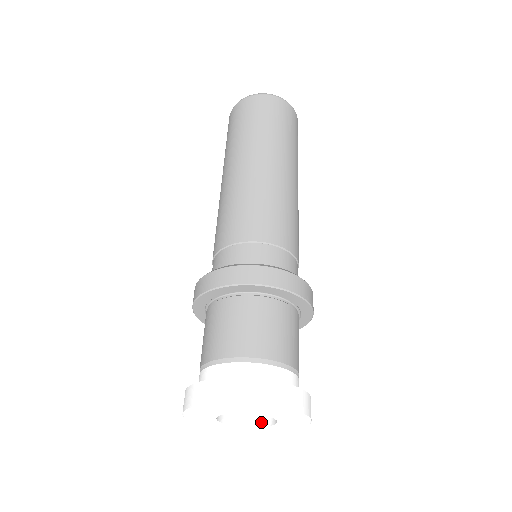
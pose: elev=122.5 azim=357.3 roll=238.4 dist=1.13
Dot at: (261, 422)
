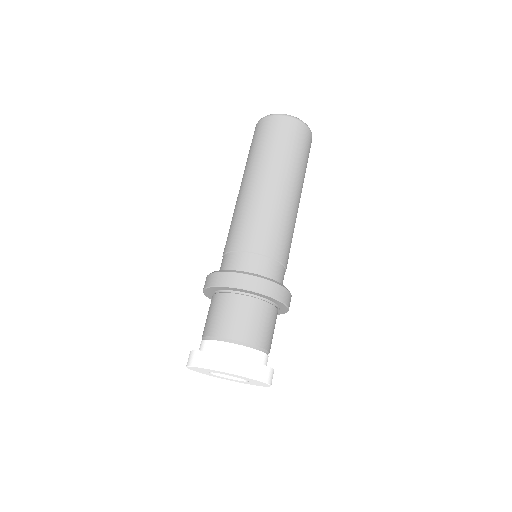
Dot at: occluded
